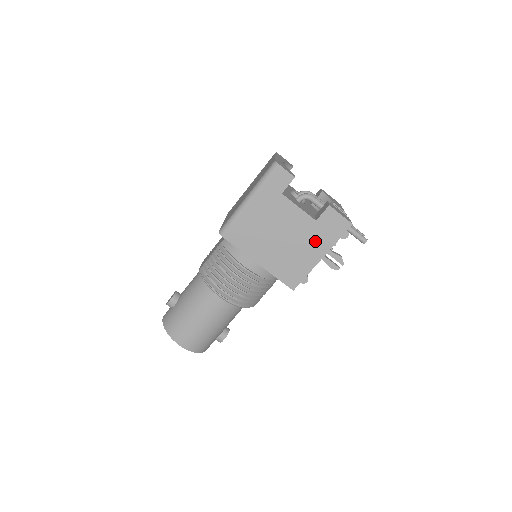
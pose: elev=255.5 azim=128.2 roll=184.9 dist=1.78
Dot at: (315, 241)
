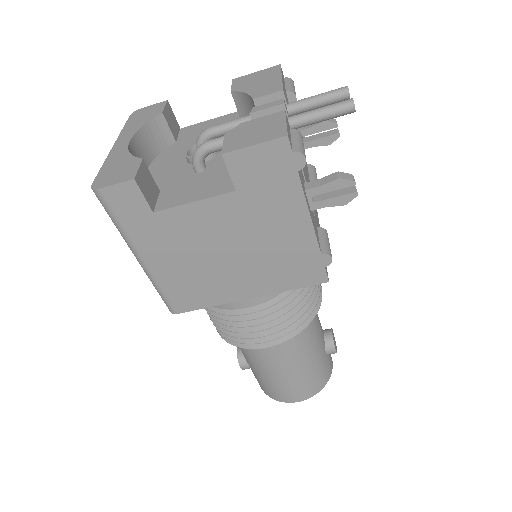
Dot at: (272, 212)
